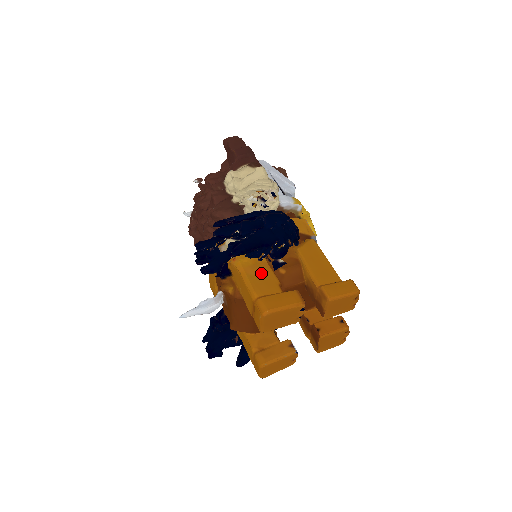
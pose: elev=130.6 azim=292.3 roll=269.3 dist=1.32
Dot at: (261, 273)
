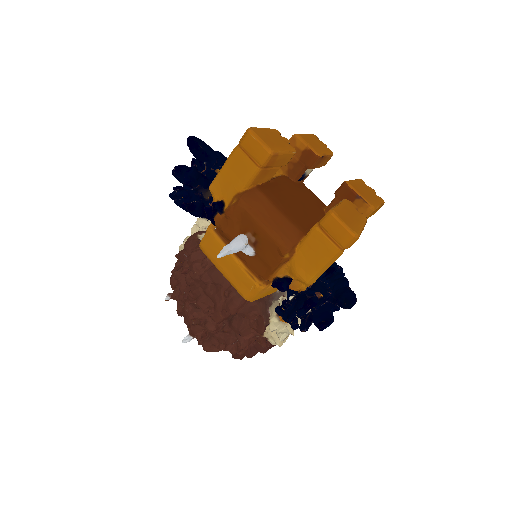
Dot at: occluded
